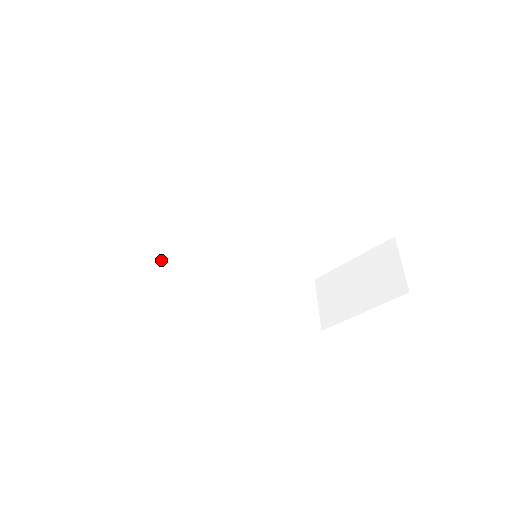
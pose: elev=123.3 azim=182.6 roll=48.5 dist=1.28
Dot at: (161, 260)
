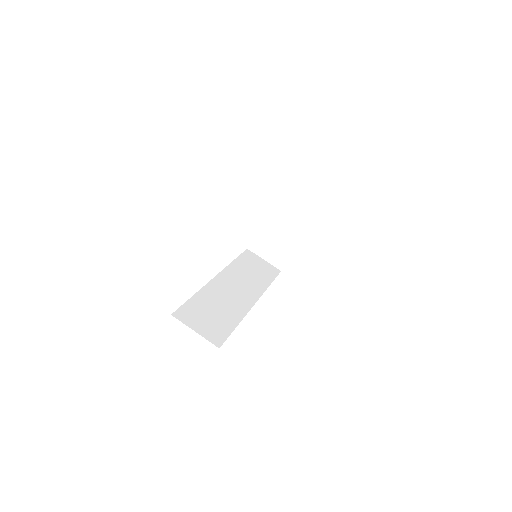
Dot at: (212, 307)
